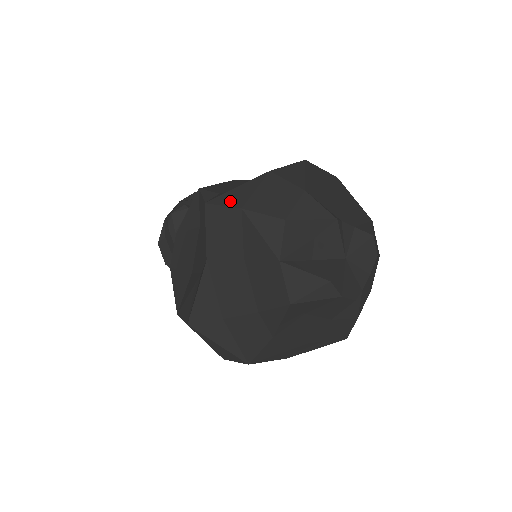
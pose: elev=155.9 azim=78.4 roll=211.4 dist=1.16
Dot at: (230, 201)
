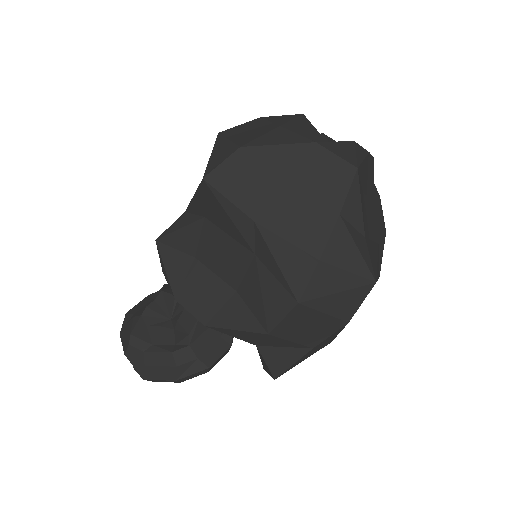
Dot at: (222, 157)
